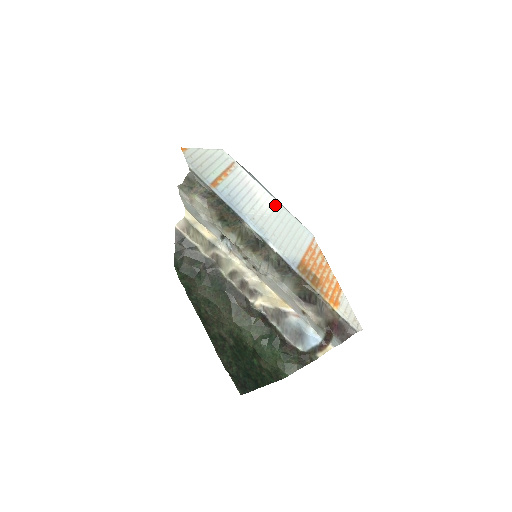
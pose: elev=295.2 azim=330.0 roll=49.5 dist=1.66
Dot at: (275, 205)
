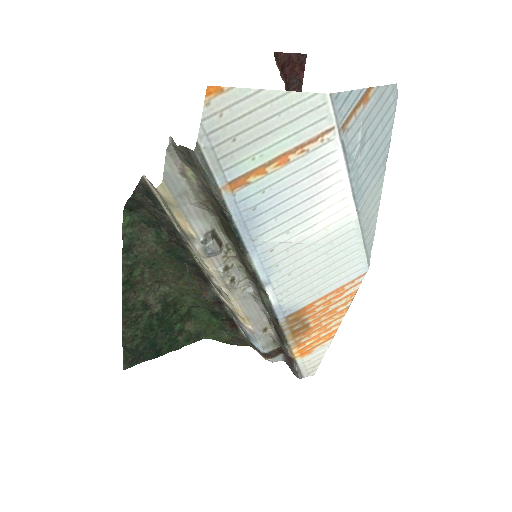
Dot at: (344, 222)
